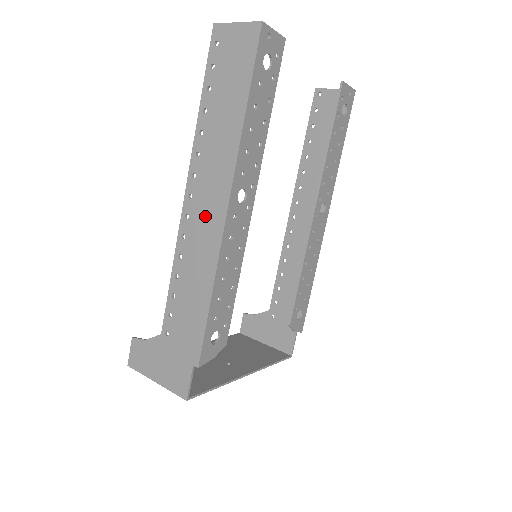
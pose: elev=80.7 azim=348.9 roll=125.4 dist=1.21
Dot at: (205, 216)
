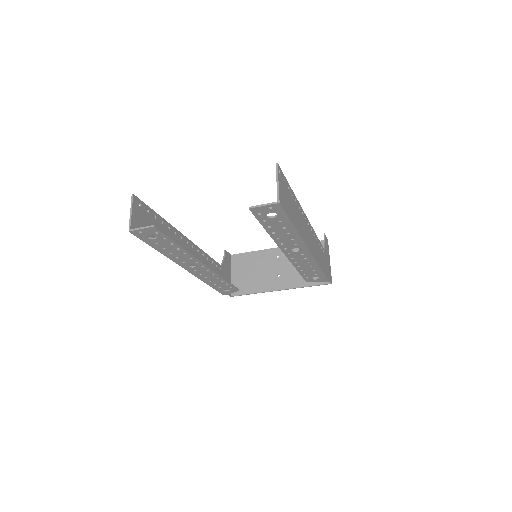
Dot at: occluded
